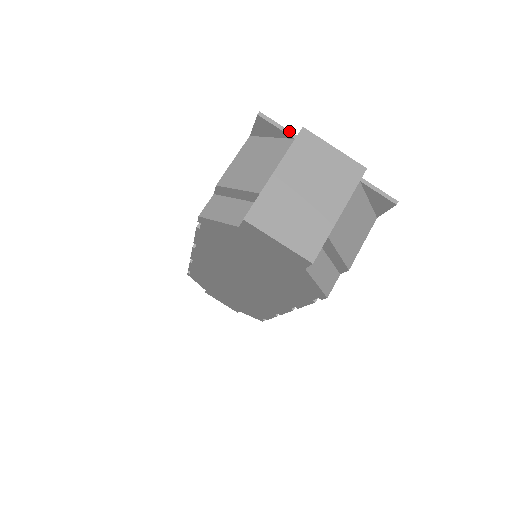
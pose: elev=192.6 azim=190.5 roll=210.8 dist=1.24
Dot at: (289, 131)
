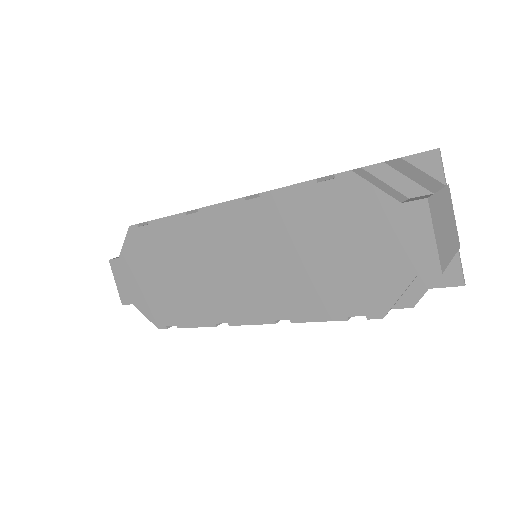
Dot at: (445, 178)
